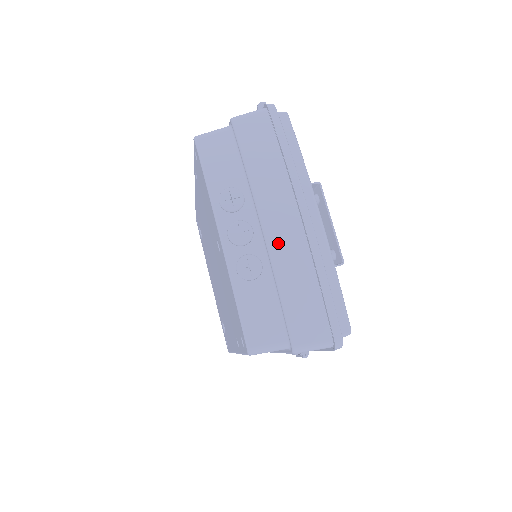
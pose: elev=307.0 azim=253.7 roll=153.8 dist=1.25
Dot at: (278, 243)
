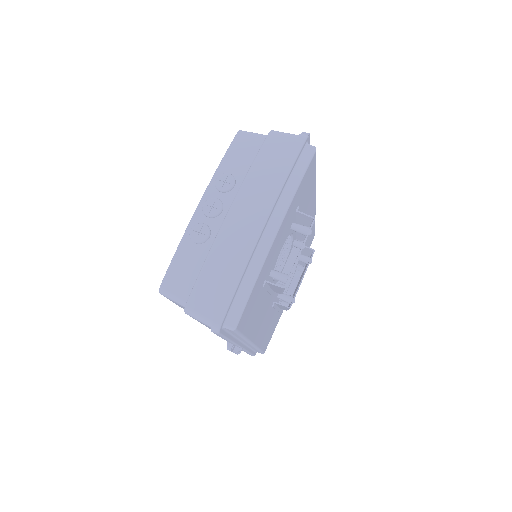
Dot at: (229, 229)
